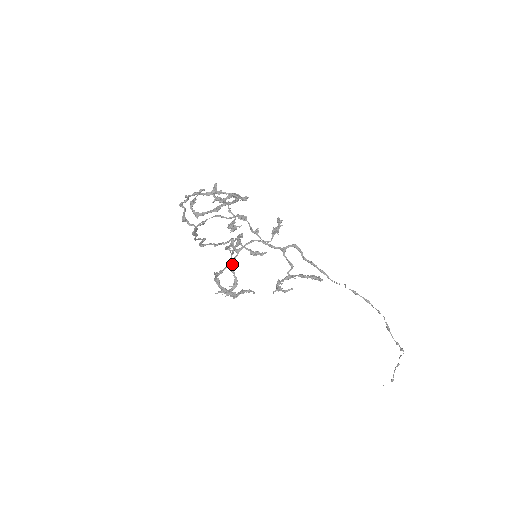
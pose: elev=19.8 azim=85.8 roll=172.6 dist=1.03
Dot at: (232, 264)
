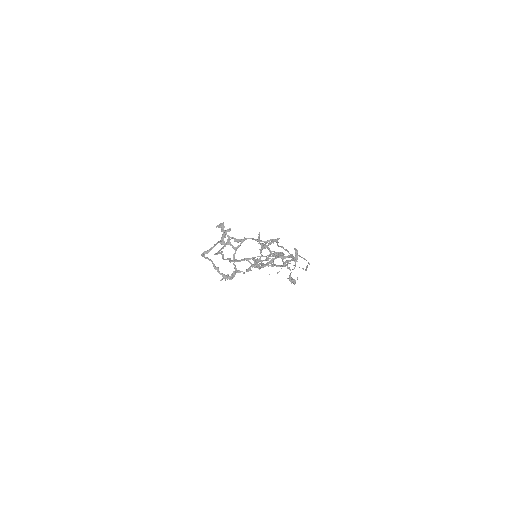
Dot at: occluded
